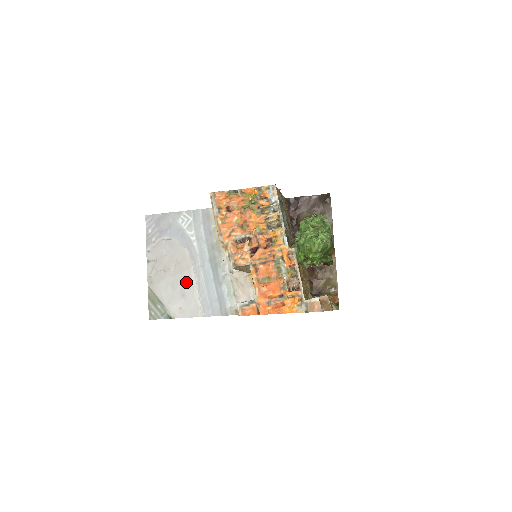
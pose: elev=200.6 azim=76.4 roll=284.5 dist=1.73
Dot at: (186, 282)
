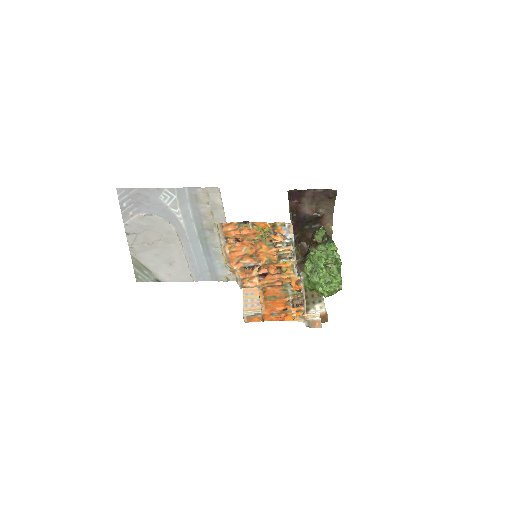
Dot at: (174, 254)
